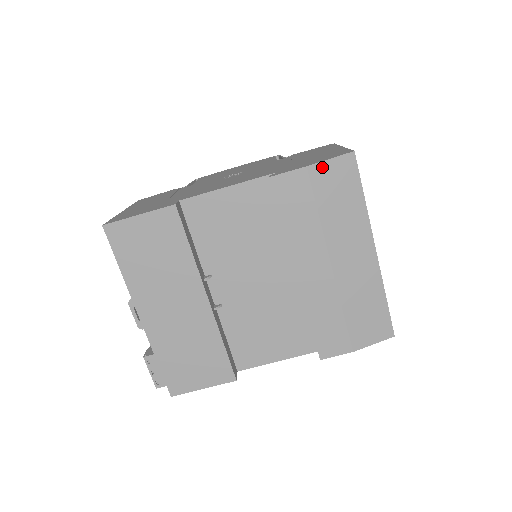
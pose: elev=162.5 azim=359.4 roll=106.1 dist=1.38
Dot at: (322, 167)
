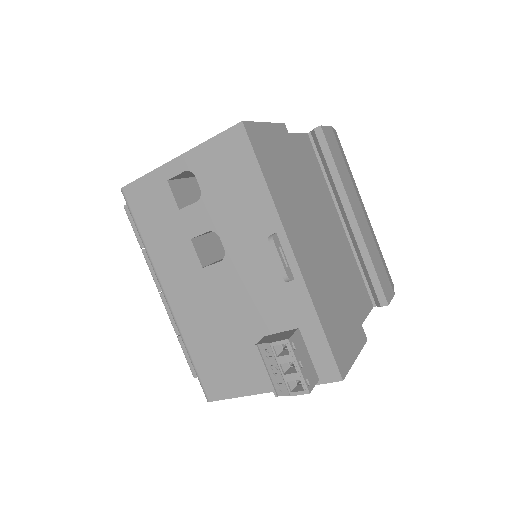
Dot at: (334, 132)
